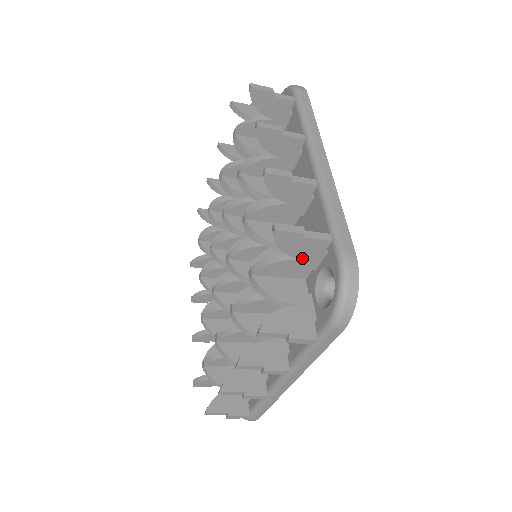
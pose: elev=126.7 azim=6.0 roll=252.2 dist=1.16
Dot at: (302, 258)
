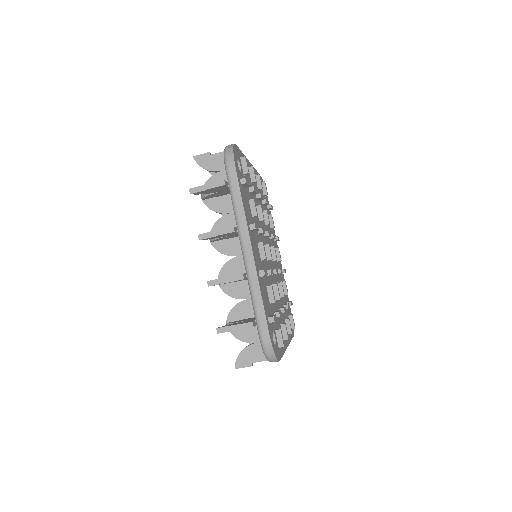
Dot at: (220, 170)
